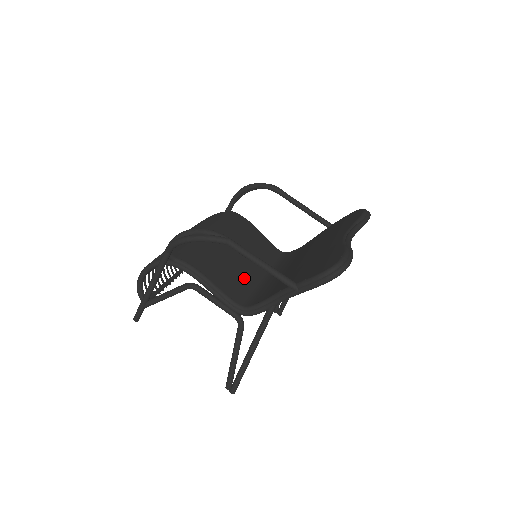
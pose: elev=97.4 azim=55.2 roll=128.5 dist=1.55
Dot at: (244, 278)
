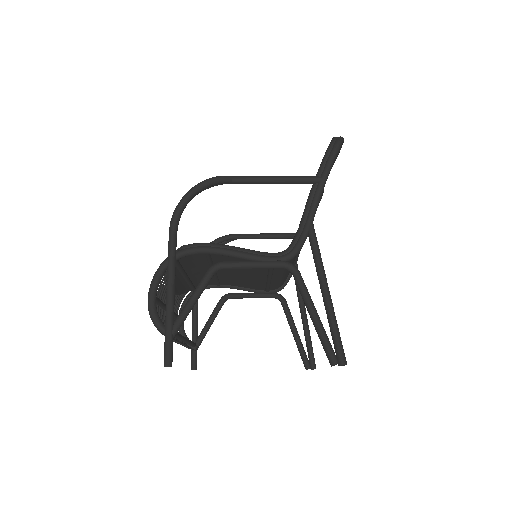
Dot at: occluded
